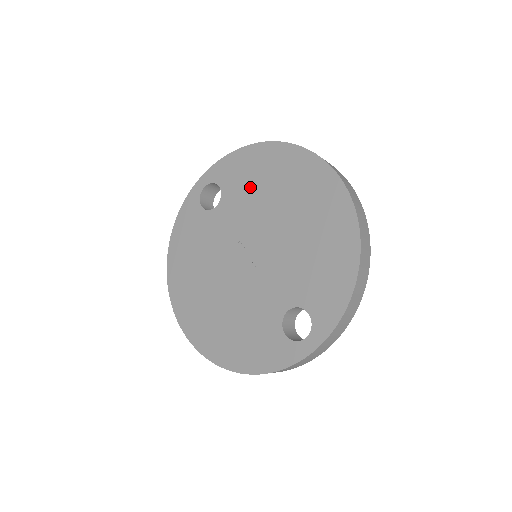
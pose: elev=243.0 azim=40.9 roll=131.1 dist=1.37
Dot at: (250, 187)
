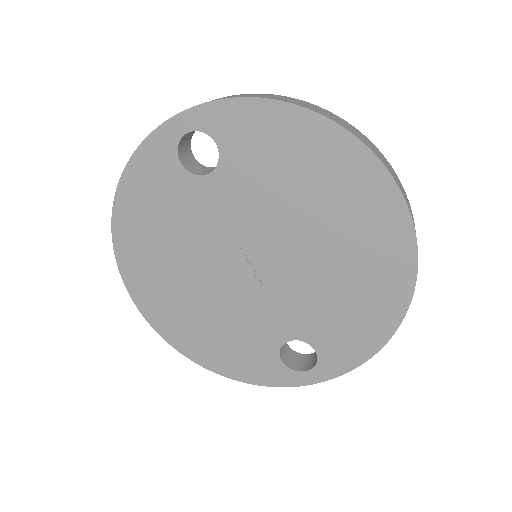
Dot at: (272, 173)
